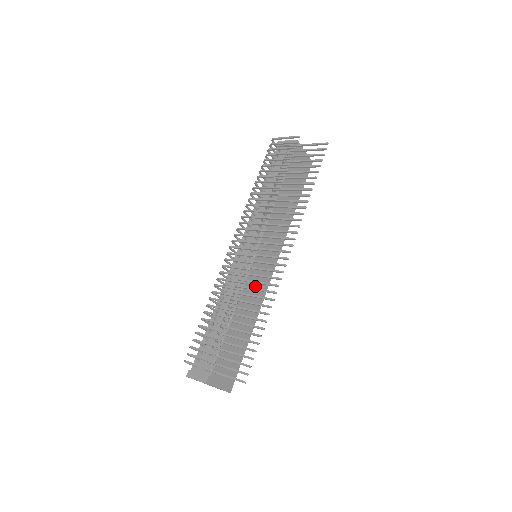
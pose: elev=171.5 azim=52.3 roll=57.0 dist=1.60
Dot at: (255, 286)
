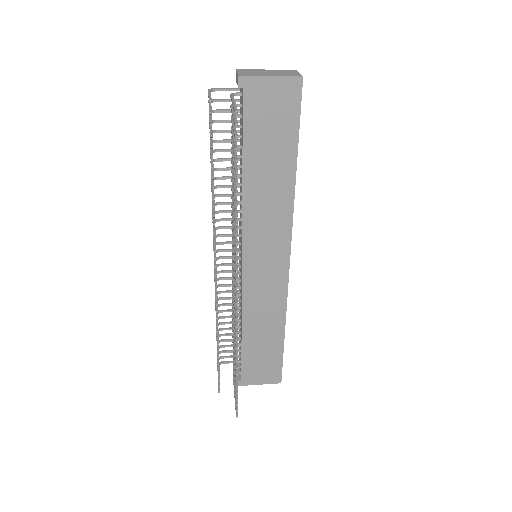
Dot at: (262, 294)
